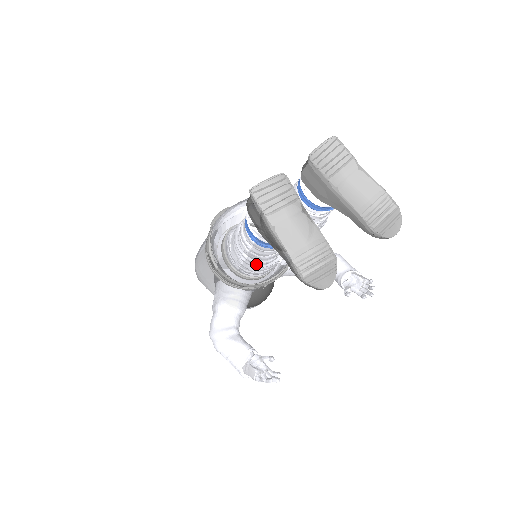
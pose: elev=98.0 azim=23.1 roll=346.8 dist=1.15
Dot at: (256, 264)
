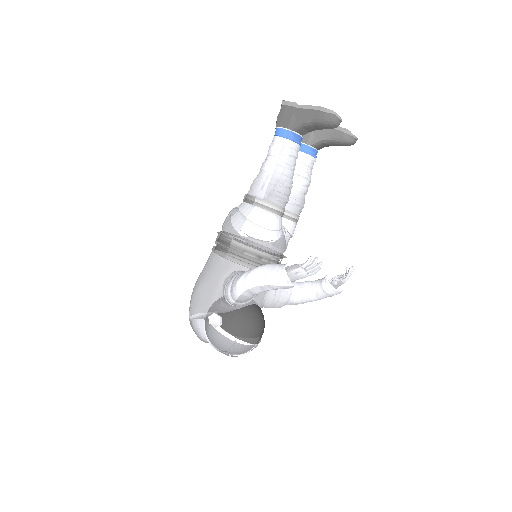
Dot at: (282, 172)
